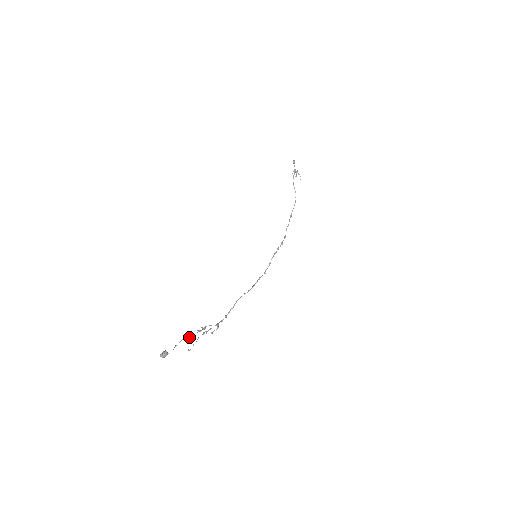
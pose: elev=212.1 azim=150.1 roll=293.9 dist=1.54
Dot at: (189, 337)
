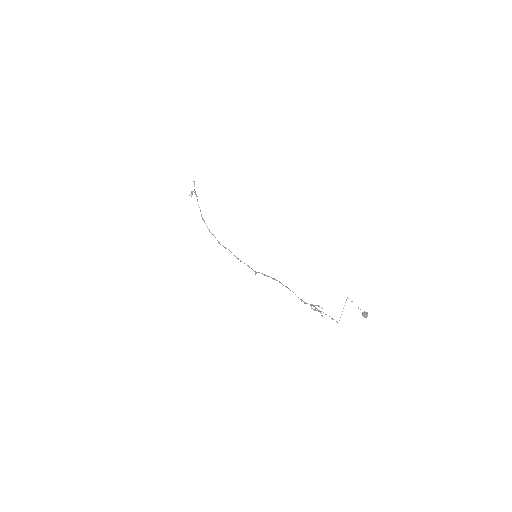
Dot at: occluded
